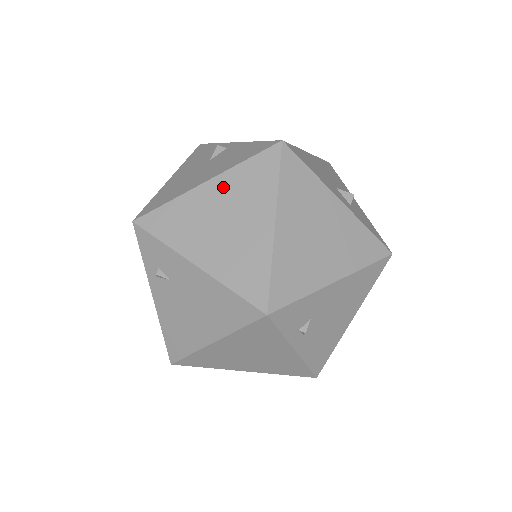
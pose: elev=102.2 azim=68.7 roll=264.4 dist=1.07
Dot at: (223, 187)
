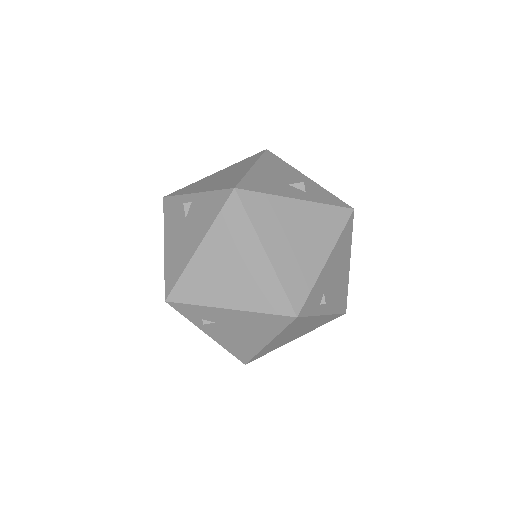
Dot at: (213, 245)
